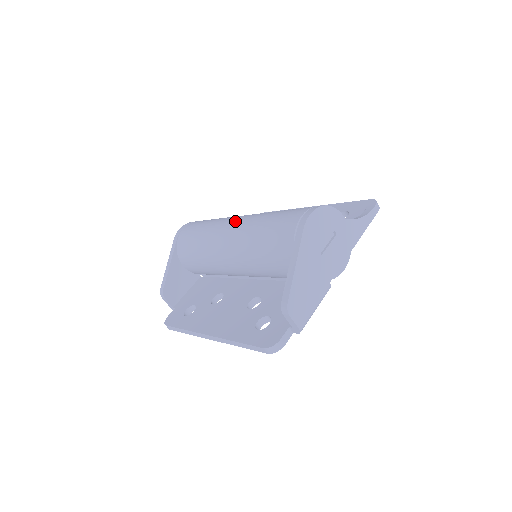
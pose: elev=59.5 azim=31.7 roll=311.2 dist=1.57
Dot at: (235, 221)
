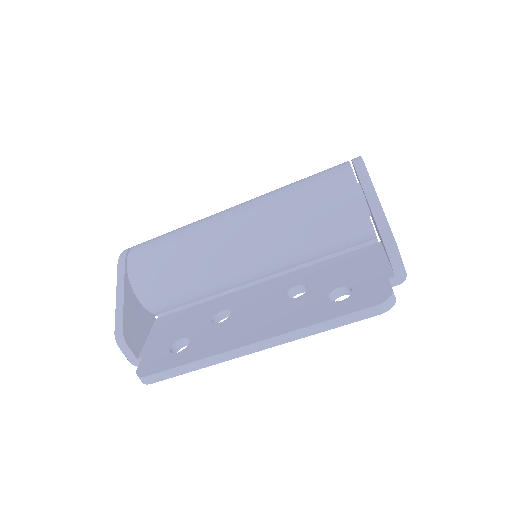
Dot at: (235, 207)
